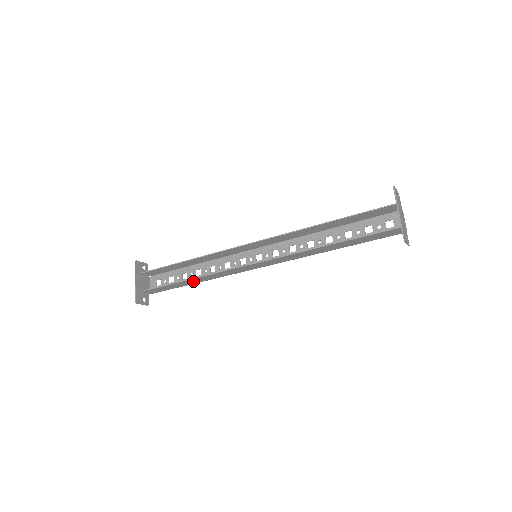
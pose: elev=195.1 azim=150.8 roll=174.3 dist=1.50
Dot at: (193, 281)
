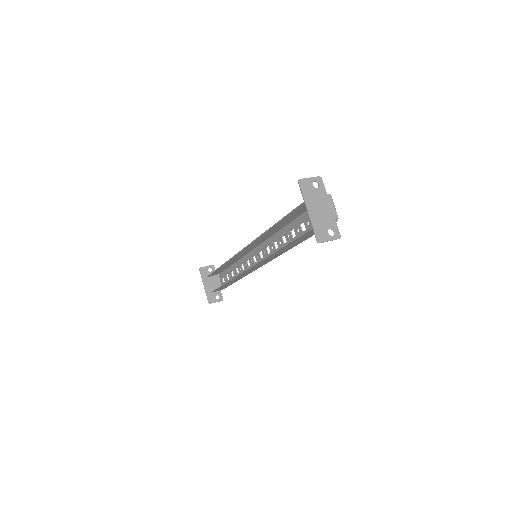
Dot at: (233, 281)
